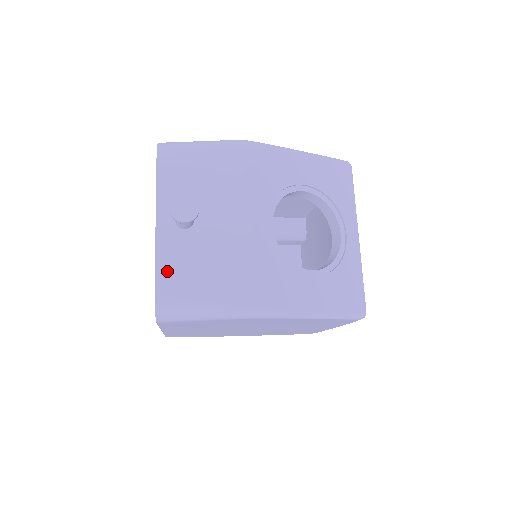
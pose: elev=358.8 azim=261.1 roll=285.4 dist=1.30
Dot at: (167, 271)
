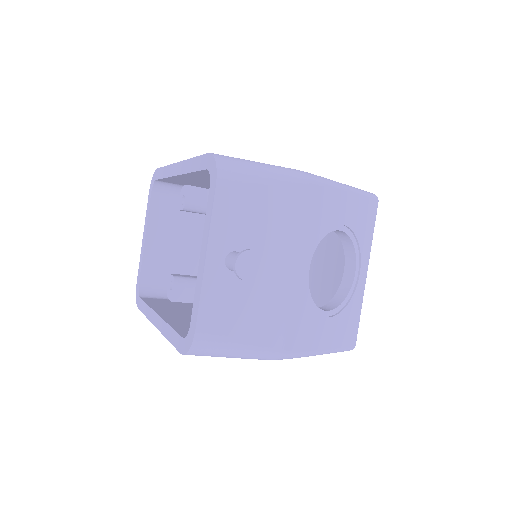
Dot at: (209, 315)
